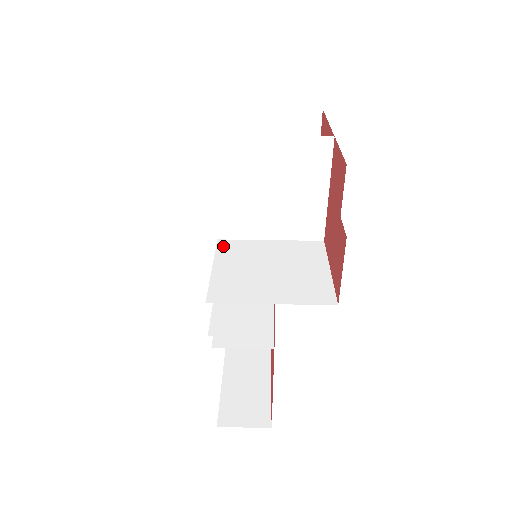
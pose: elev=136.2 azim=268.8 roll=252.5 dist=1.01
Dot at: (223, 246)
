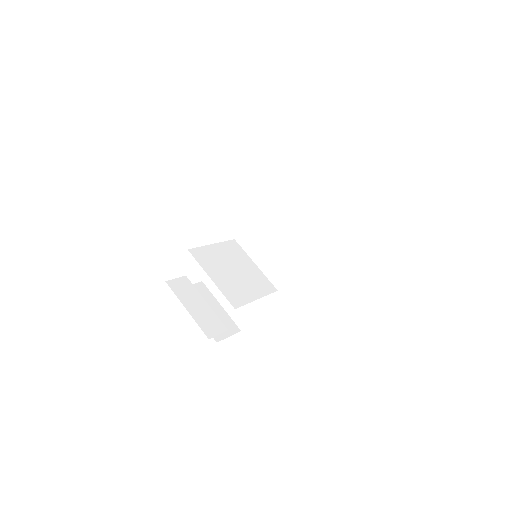
Dot at: occluded
